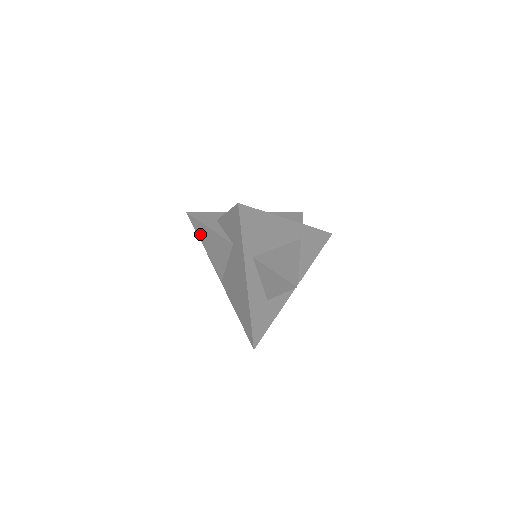
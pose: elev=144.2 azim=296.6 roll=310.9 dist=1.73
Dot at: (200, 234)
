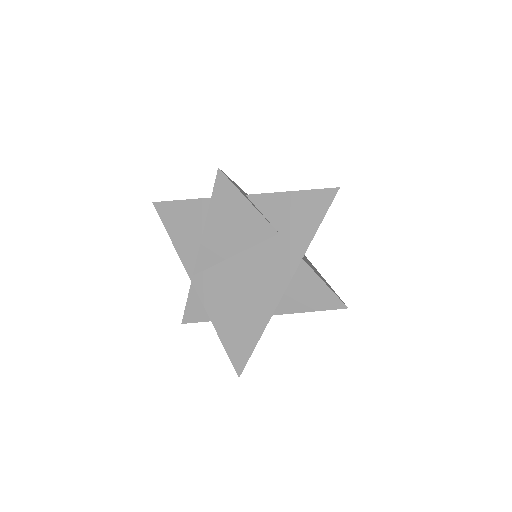
Dot at: (217, 204)
